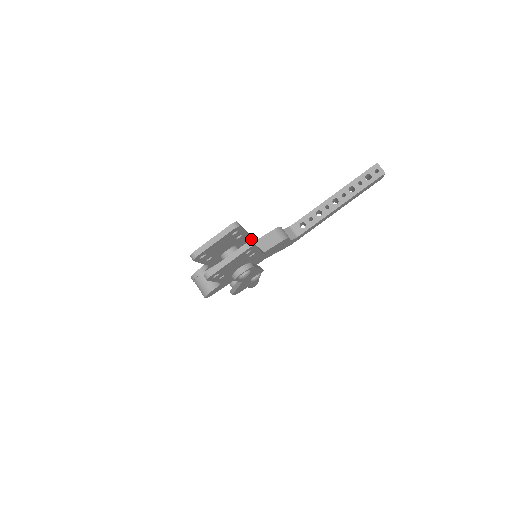
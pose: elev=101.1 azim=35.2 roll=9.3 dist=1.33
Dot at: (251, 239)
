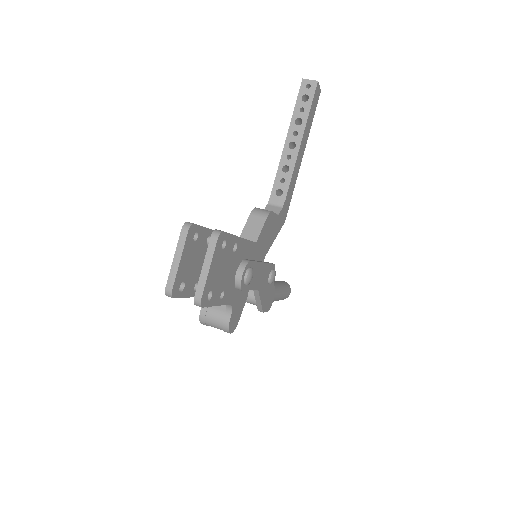
Dot at: occluded
